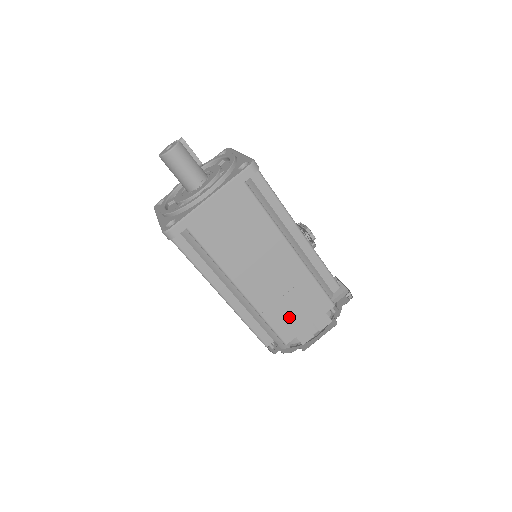
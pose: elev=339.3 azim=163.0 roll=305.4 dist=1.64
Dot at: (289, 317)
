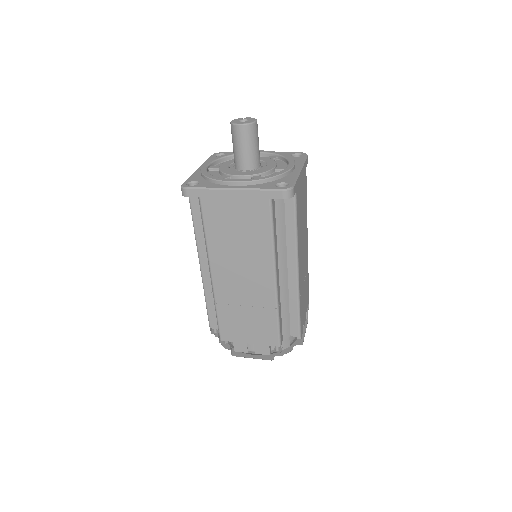
Dot at: (303, 306)
